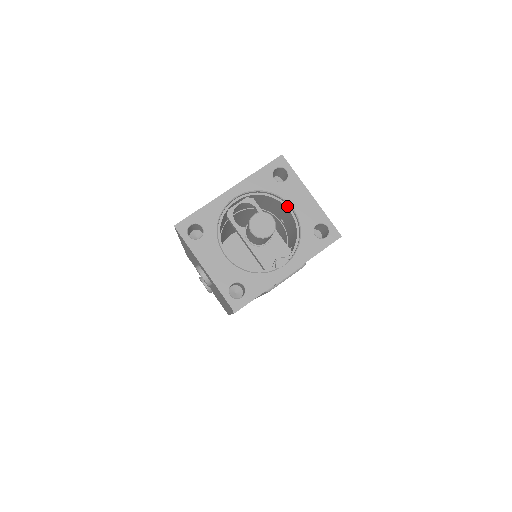
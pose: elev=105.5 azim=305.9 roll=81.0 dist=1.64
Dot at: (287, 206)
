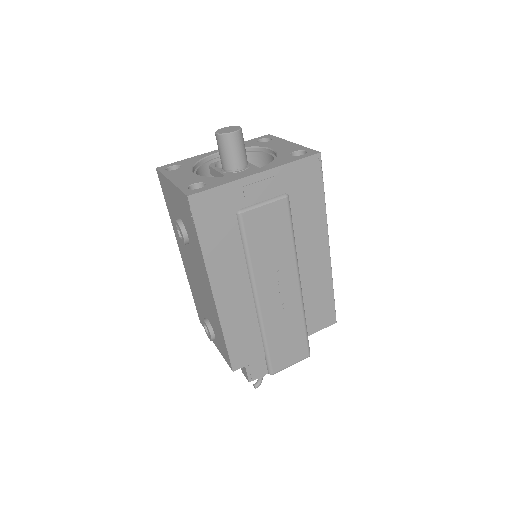
Dot at: (268, 153)
